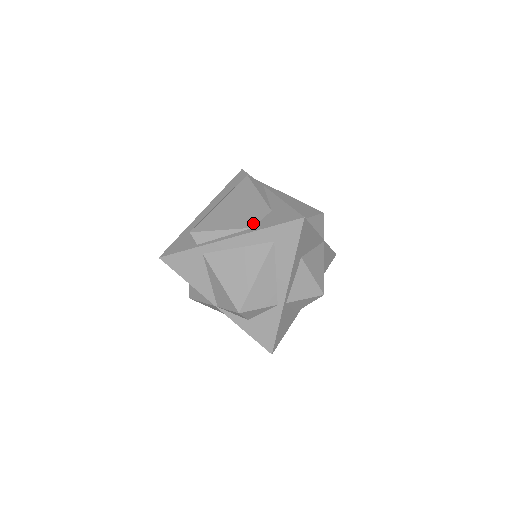
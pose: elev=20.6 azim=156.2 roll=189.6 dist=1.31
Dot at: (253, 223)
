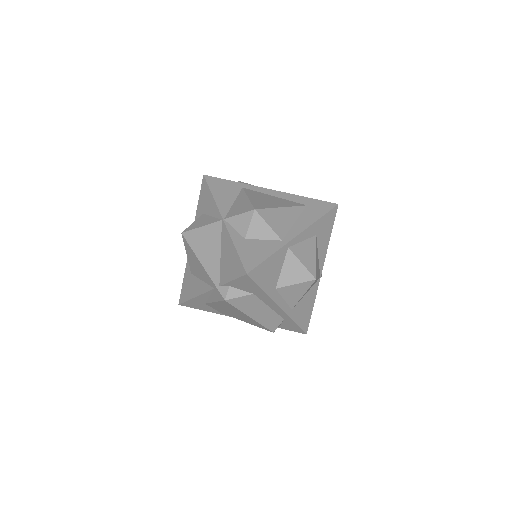
Dot at: occluded
